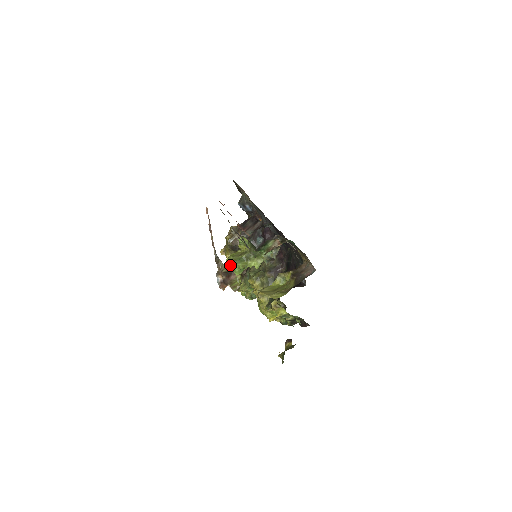
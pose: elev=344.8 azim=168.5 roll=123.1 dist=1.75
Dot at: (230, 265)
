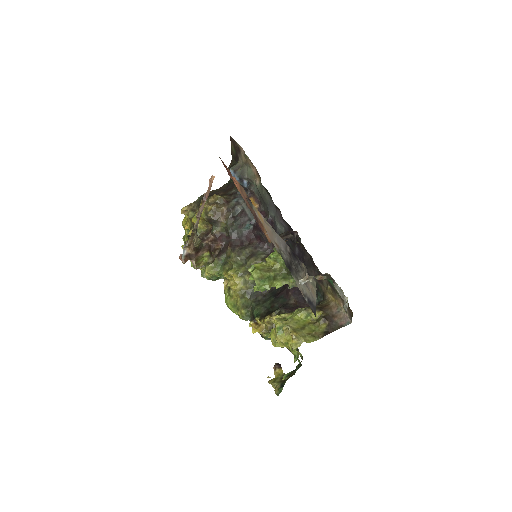
Dot at: (258, 282)
